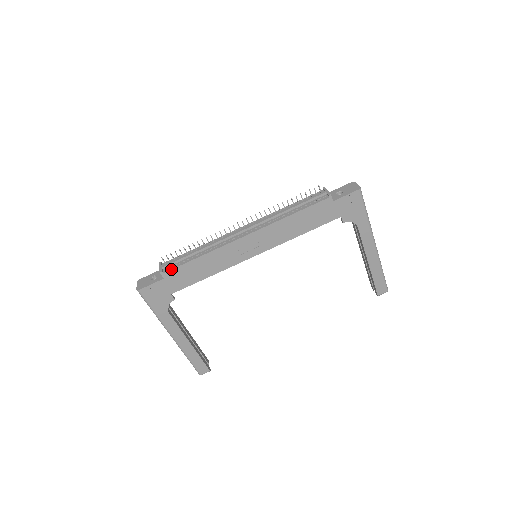
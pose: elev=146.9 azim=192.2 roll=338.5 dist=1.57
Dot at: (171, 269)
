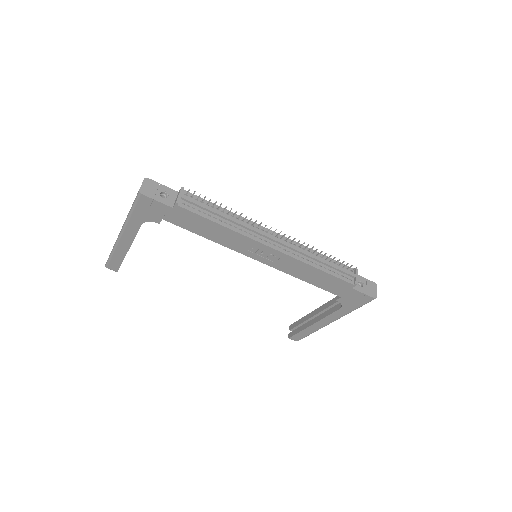
Dot at: (188, 209)
